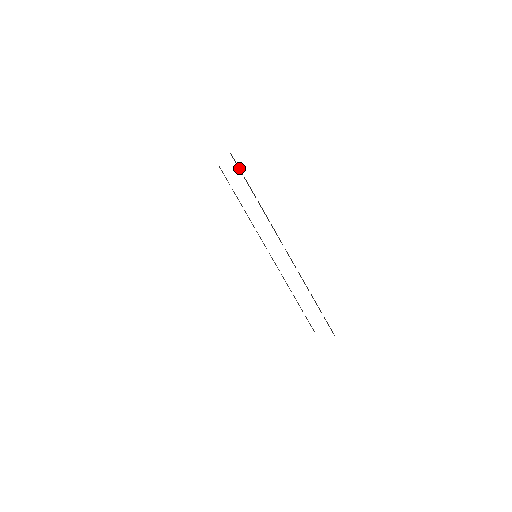
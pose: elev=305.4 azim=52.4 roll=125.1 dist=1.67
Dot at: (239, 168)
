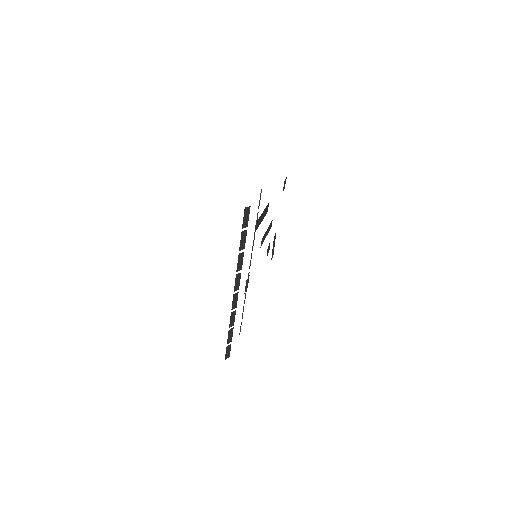
Dot at: (248, 220)
